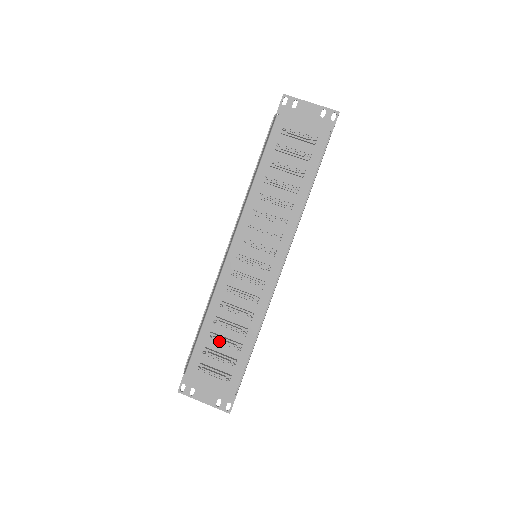
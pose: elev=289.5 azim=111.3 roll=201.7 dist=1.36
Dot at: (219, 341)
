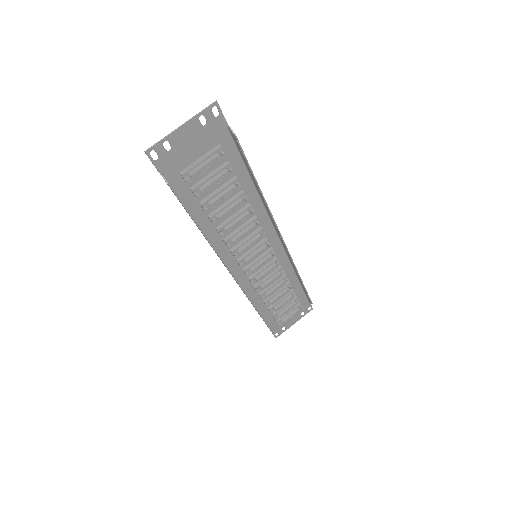
Dot at: (281, 307)
